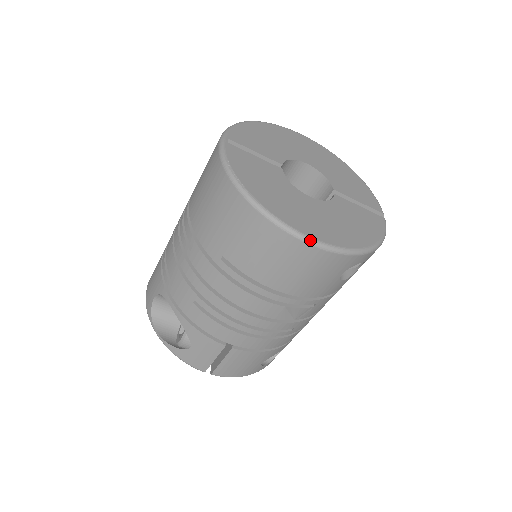
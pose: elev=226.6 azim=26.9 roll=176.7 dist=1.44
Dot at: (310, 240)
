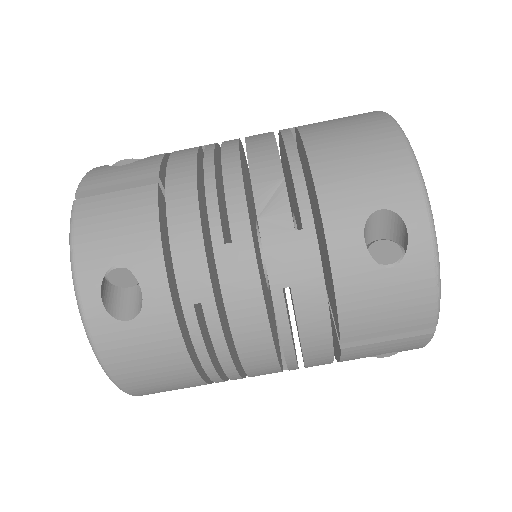
Dot at: (403, 131)
